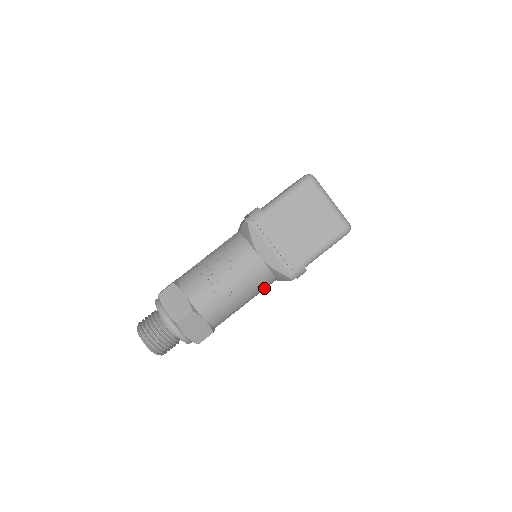
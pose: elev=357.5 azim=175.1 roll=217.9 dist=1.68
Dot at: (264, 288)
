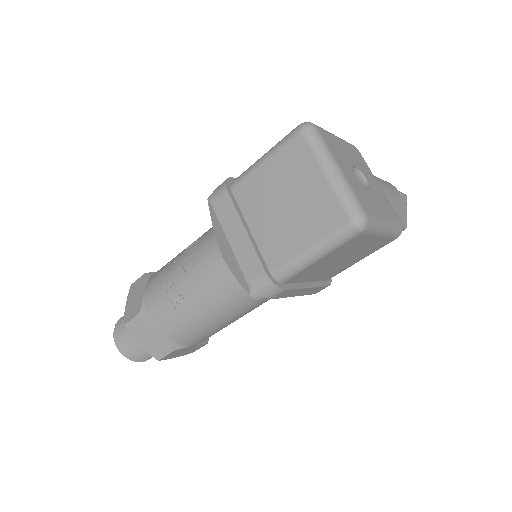
Dot at: (244, 305)
